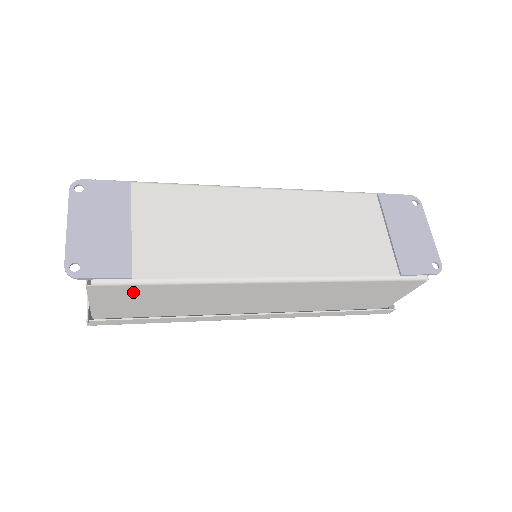
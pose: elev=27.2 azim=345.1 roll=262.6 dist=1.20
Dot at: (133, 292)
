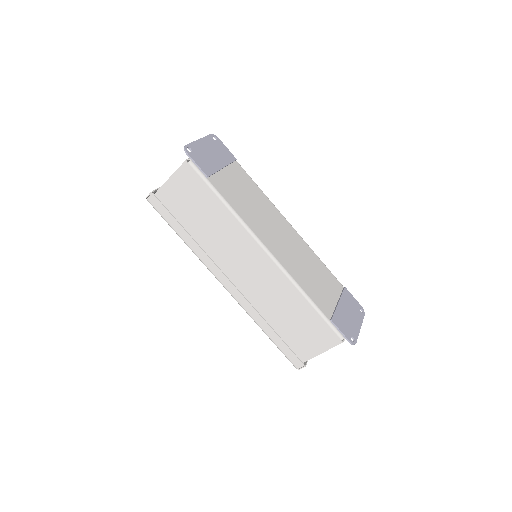
Dot at: (197, 189)
